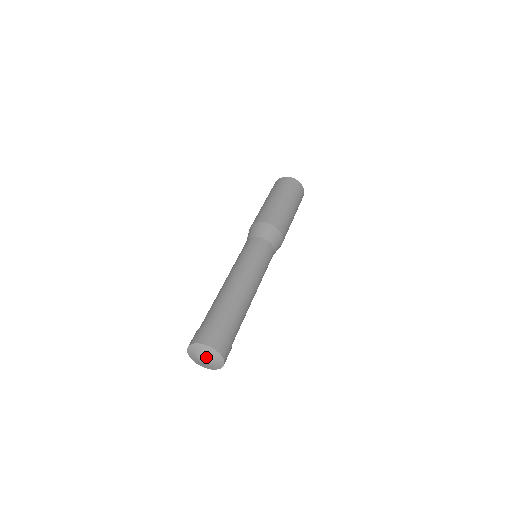
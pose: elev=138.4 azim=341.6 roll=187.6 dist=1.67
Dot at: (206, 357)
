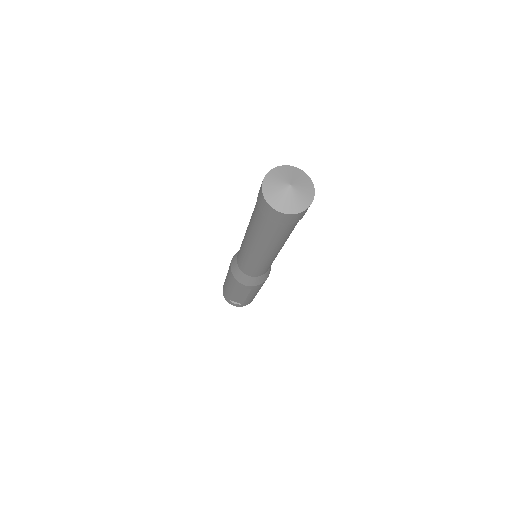
Dot at: (297, 181)
